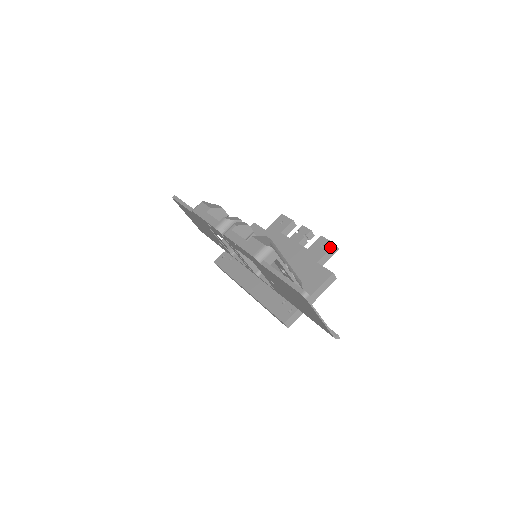
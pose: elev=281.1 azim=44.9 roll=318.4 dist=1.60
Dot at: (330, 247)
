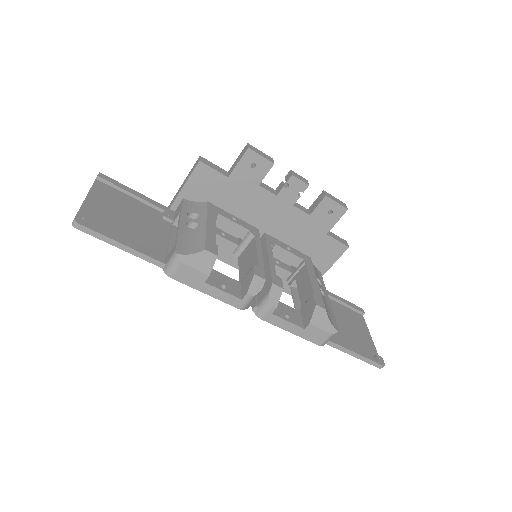
Dot at: (341, 214)
